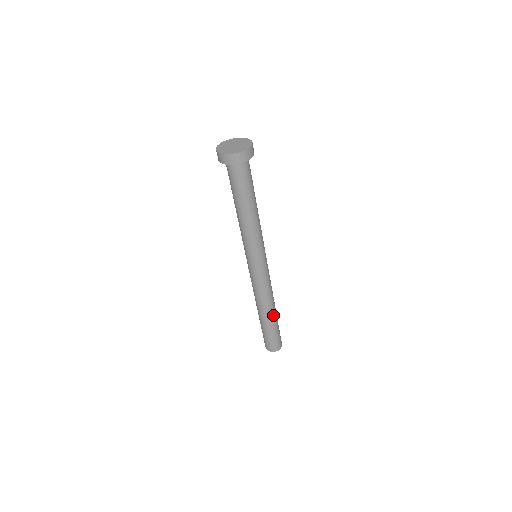
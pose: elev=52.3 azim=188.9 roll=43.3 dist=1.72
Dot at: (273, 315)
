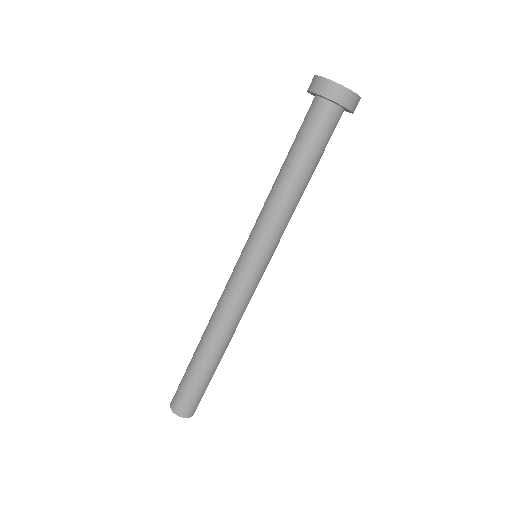
Dot at: (209, 355)
